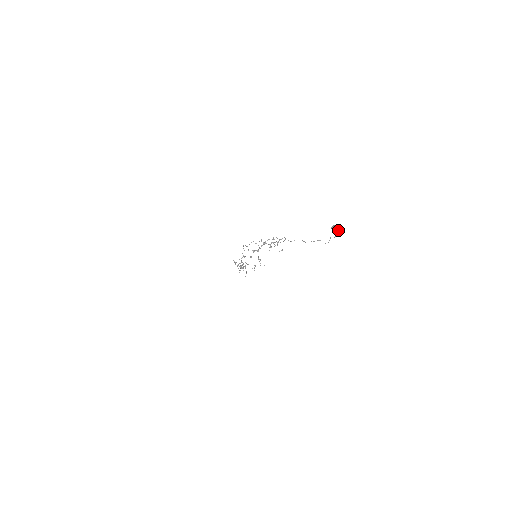
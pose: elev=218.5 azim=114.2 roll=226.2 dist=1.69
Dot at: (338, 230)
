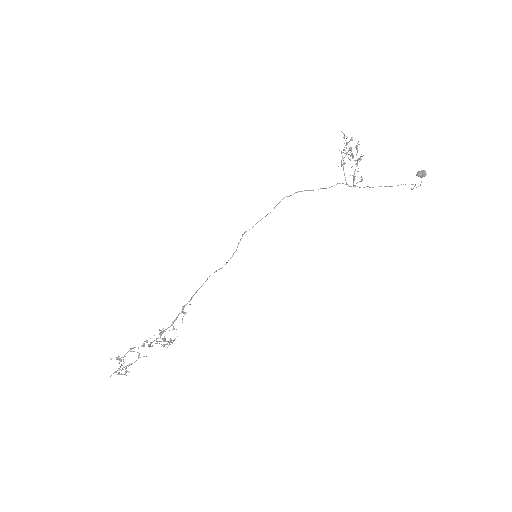
Dot at: (426, 174)
